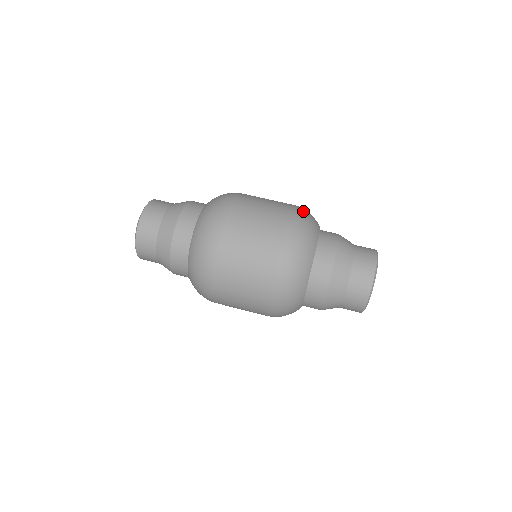
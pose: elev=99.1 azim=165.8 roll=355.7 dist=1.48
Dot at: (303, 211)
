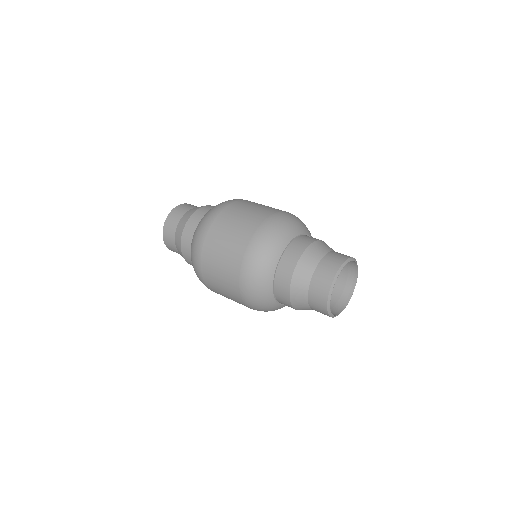
Dot at: (285, 216)
